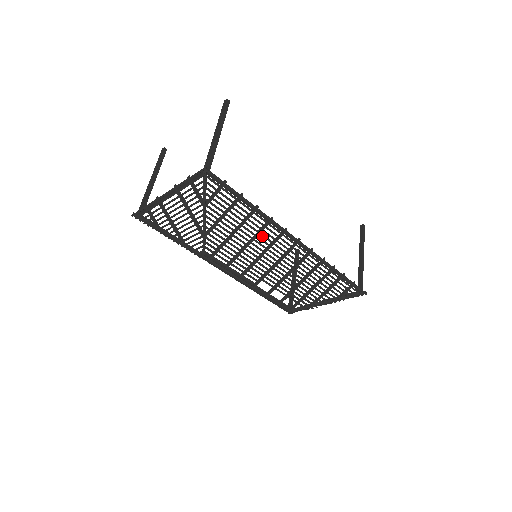
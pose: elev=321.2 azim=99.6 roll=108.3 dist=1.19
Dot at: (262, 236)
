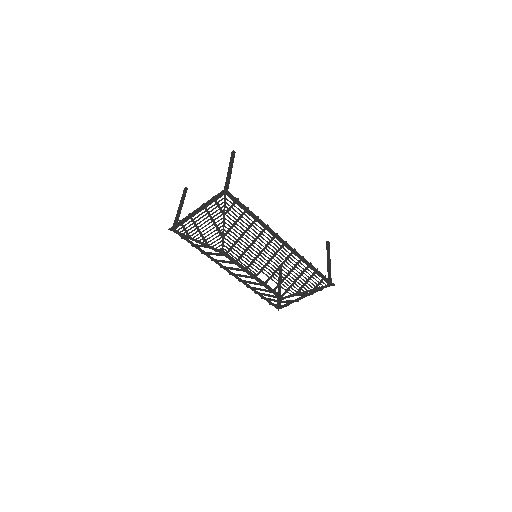
Dot at: occluded
